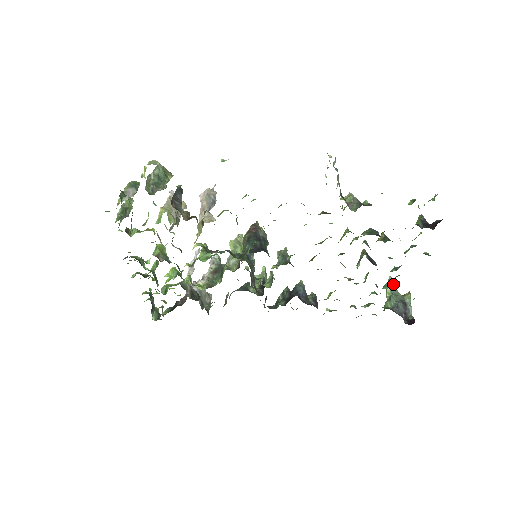
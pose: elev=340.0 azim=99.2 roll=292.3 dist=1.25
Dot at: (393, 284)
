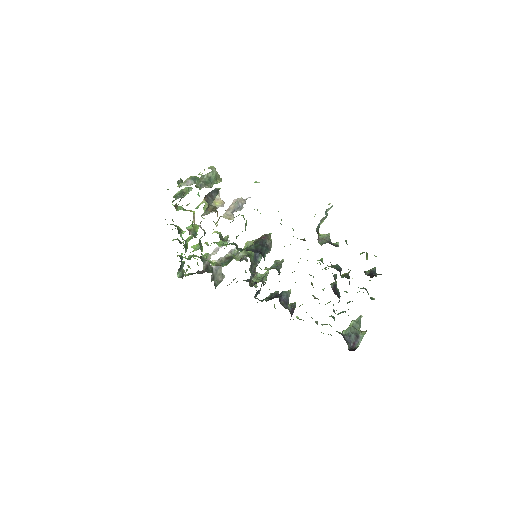
Dot at: (359, 320)
